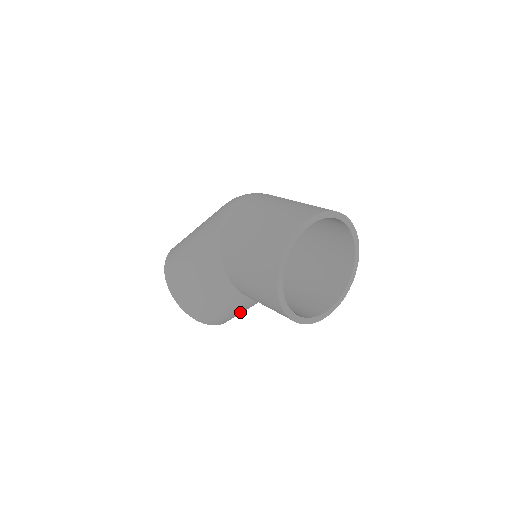
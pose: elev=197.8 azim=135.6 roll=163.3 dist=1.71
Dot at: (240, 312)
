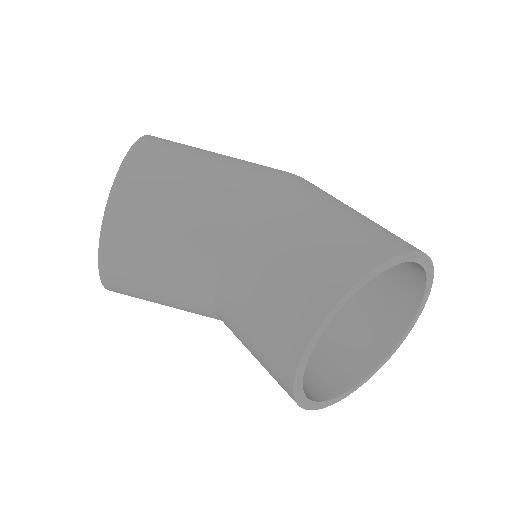
Dot at: (154, 286)
